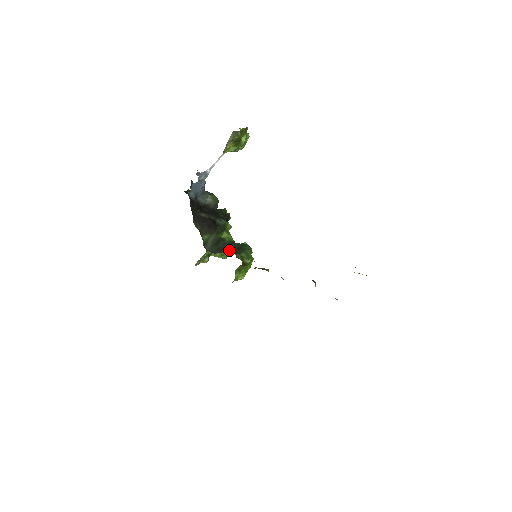
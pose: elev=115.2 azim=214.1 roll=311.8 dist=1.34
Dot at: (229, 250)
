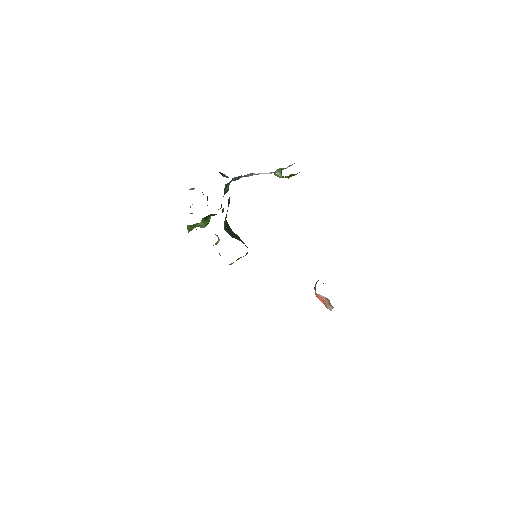
Dot at: (241, 240)
